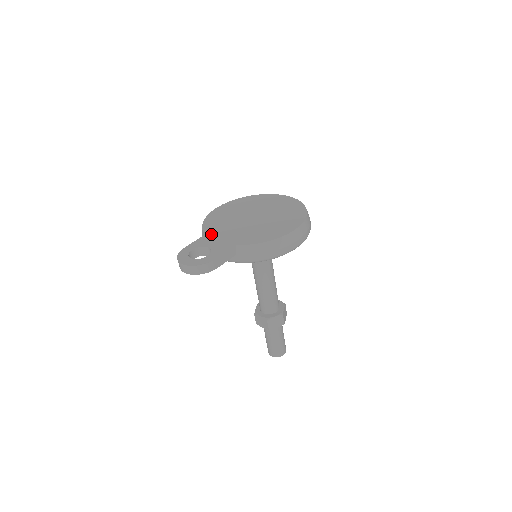
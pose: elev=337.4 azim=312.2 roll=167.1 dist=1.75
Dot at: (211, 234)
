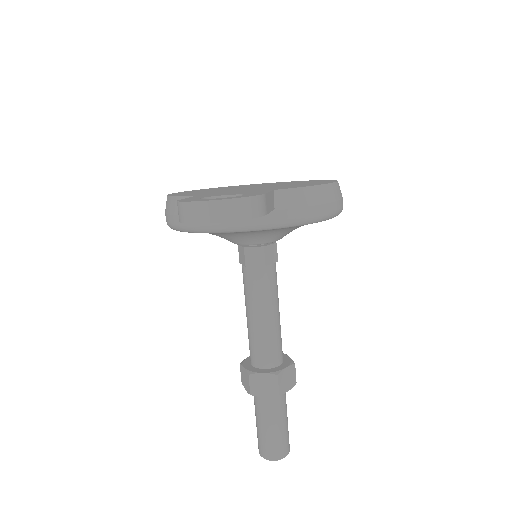
Dot at: (208, 194)
